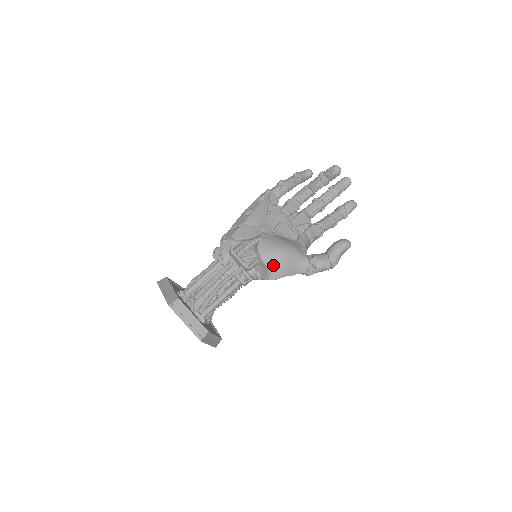
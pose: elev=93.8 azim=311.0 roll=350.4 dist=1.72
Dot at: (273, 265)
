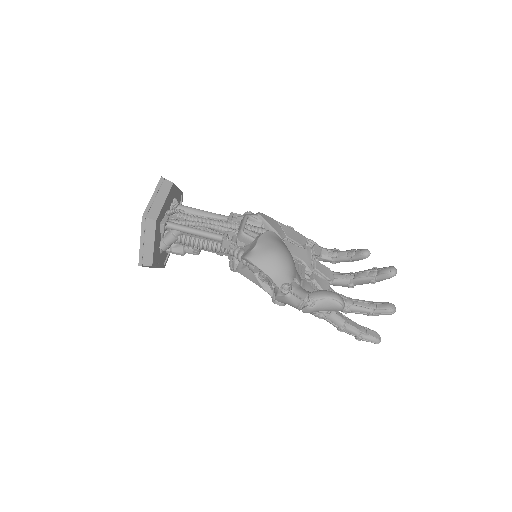
Dot at: (262, 248)
